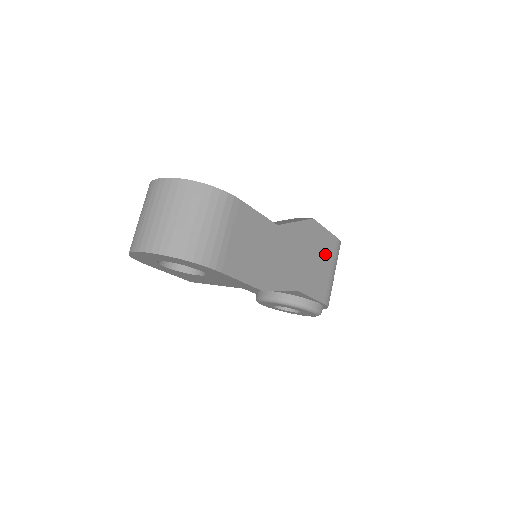
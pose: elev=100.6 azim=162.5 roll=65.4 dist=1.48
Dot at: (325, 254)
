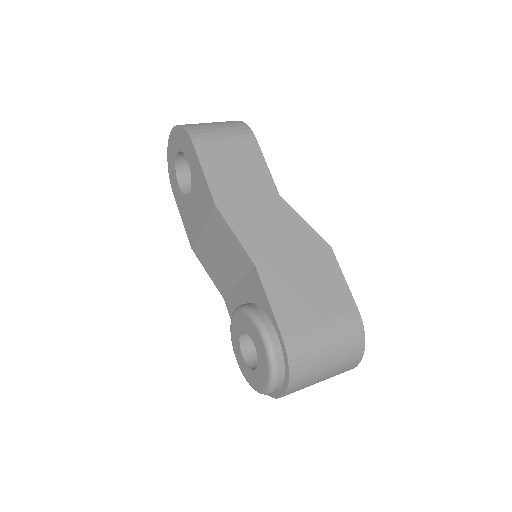
Dot at: (325, 296)
